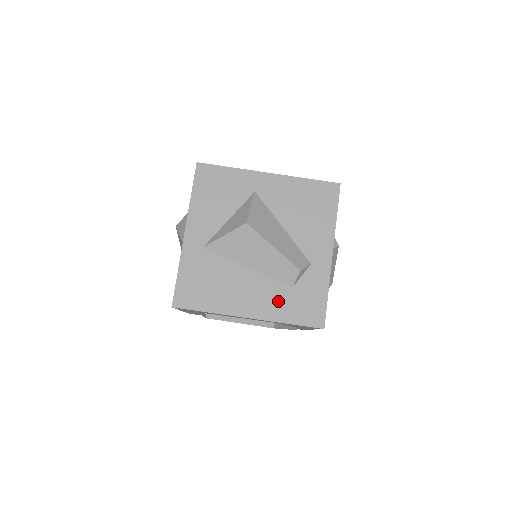
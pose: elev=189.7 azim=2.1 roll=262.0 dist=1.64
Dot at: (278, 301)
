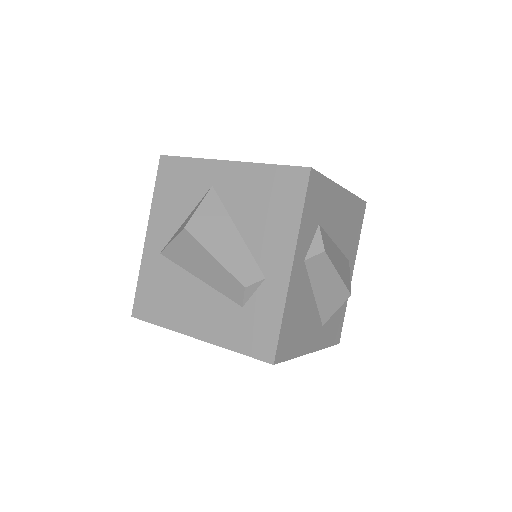
Dot at: (226, 322)
